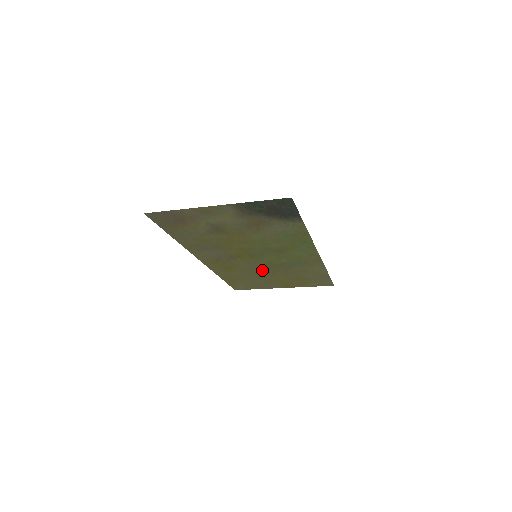
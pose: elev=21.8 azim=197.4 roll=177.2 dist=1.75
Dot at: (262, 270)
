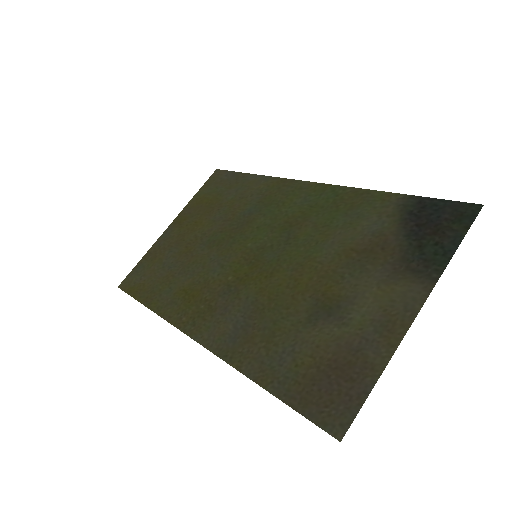
Dot at: (210, 249)
